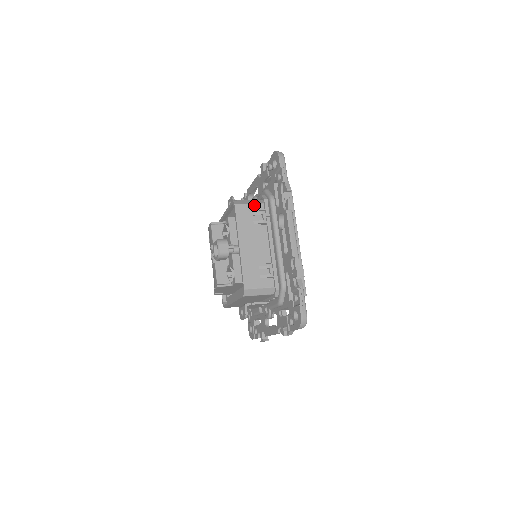
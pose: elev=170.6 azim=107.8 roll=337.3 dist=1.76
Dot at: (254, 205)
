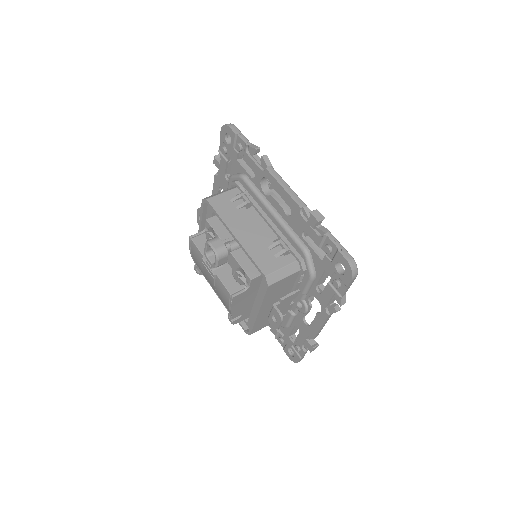
Dot at: (227, 192)
